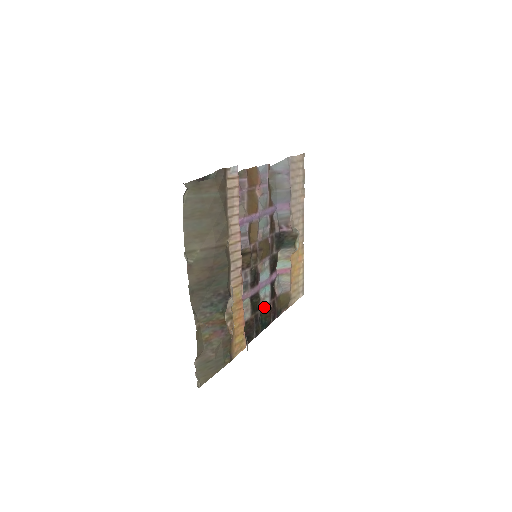
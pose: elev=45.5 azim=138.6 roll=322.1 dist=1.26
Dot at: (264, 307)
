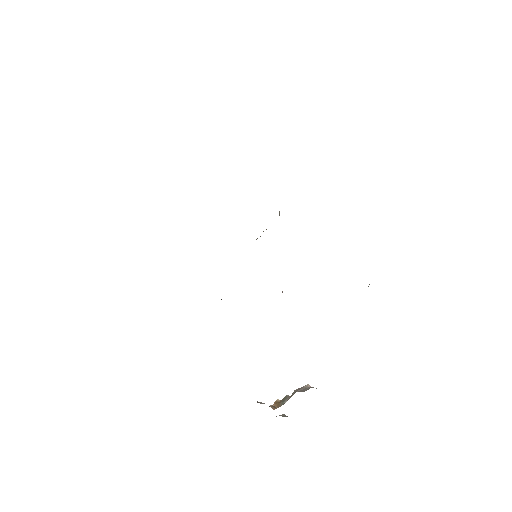
Dot at: occluded
